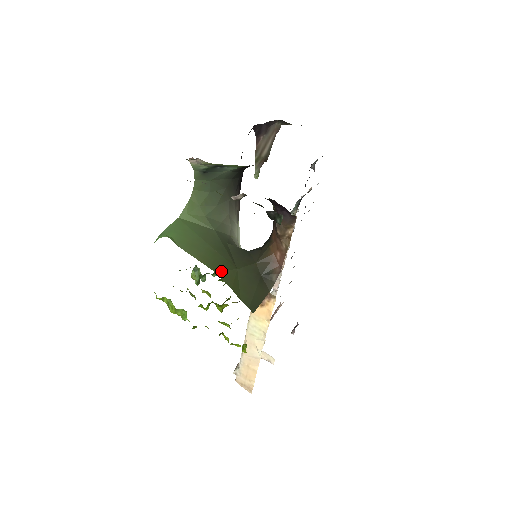
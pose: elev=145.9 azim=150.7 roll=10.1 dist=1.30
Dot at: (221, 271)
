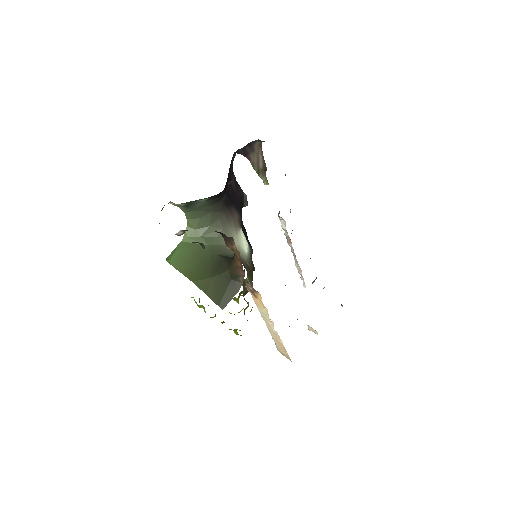
Dot at: (199, 281)
